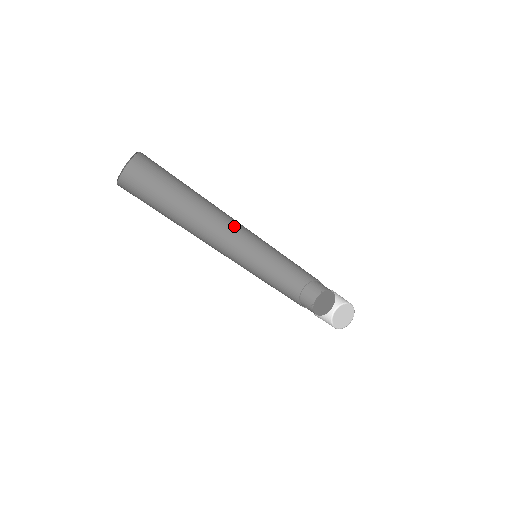
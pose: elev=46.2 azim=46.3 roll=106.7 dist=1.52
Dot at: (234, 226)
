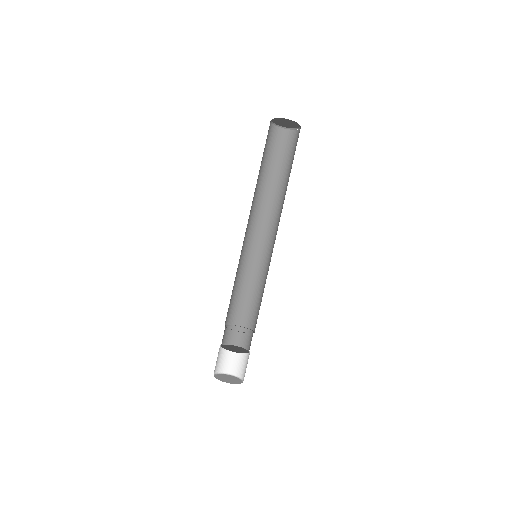
Dot at: (256, 226)
